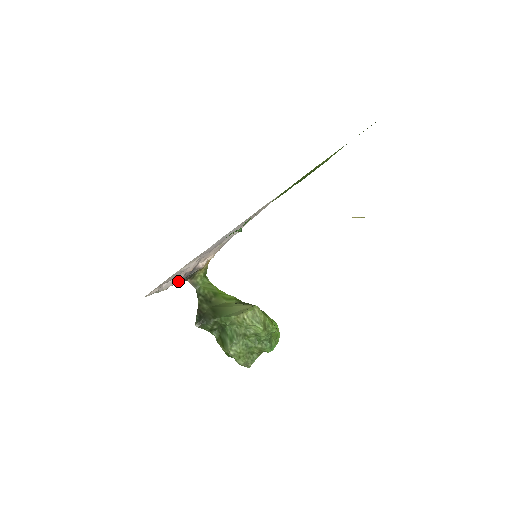
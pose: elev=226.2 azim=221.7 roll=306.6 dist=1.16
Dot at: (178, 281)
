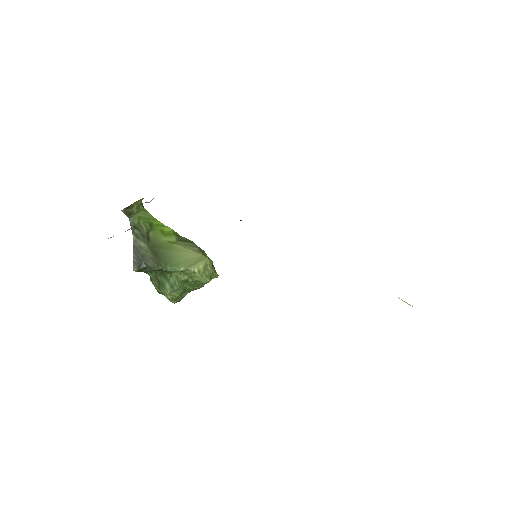
Dot at: occluded
